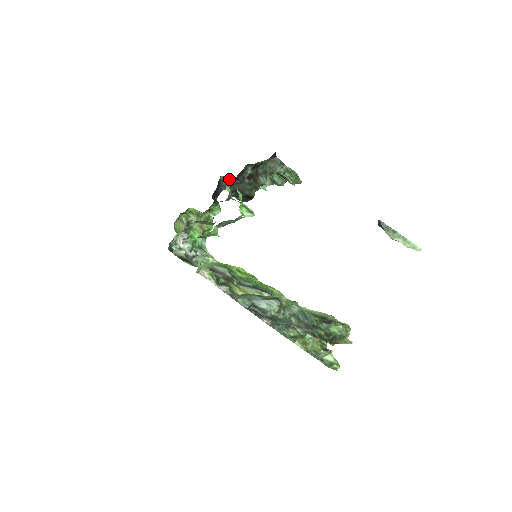
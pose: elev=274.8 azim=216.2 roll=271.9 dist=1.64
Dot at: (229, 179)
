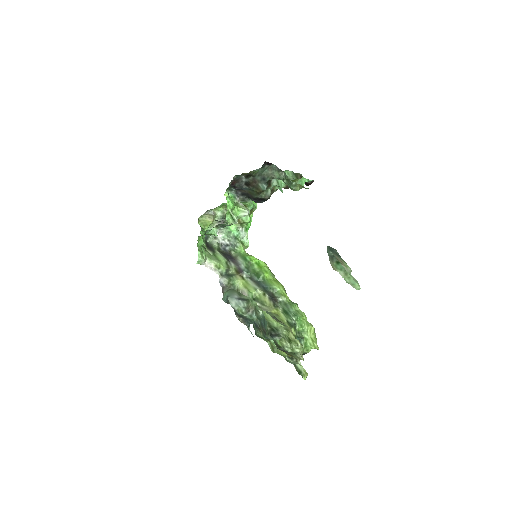
Dot at: occluded
